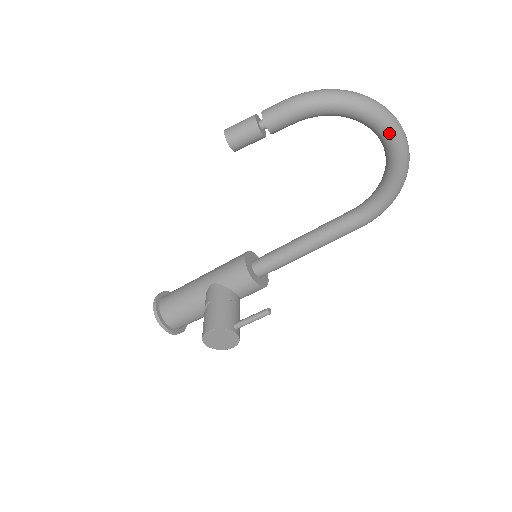
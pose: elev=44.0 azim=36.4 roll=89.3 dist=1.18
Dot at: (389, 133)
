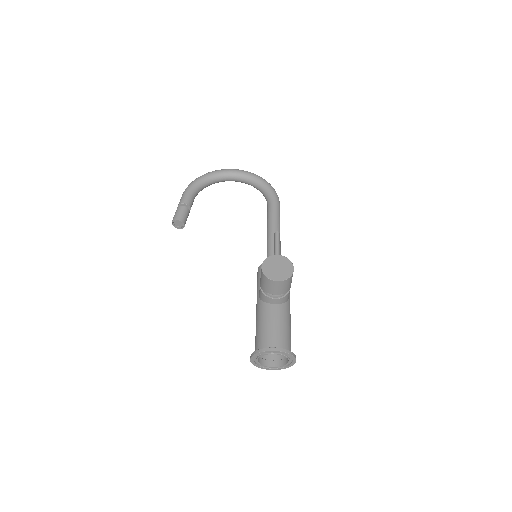
Dot at: (228, 171)
